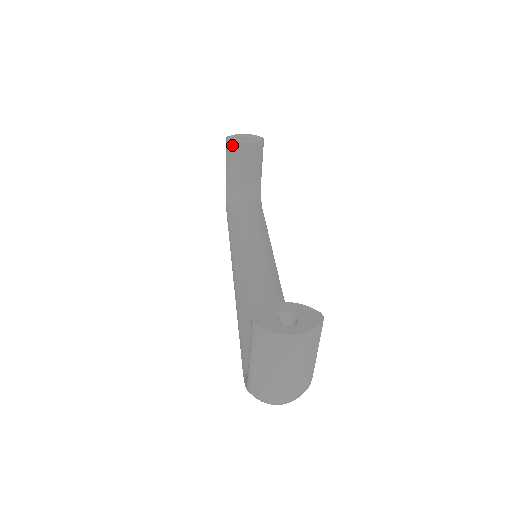
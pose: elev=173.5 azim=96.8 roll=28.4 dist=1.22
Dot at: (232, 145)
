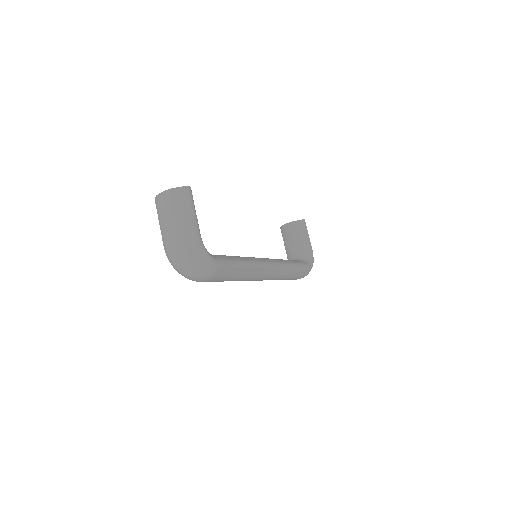
Dot at: (282, 229)
